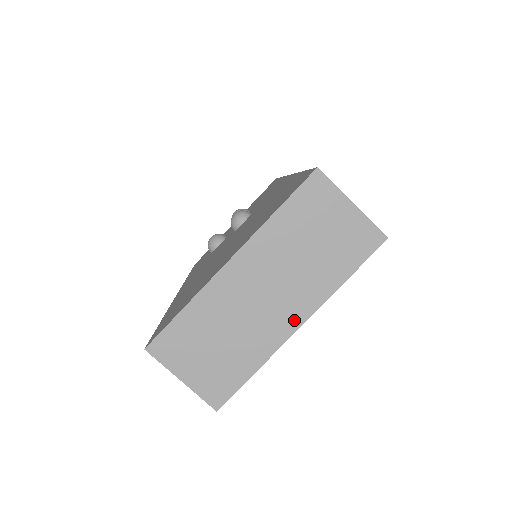
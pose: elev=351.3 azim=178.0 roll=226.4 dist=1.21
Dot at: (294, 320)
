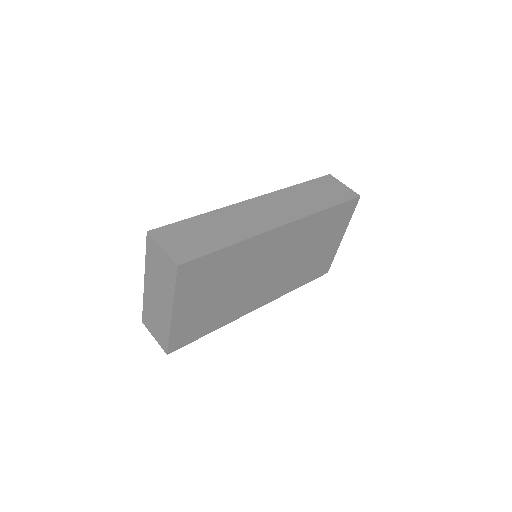
Dot at: (169, 311)
